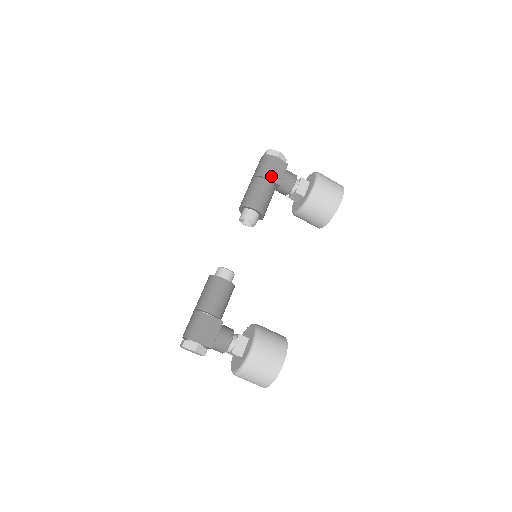
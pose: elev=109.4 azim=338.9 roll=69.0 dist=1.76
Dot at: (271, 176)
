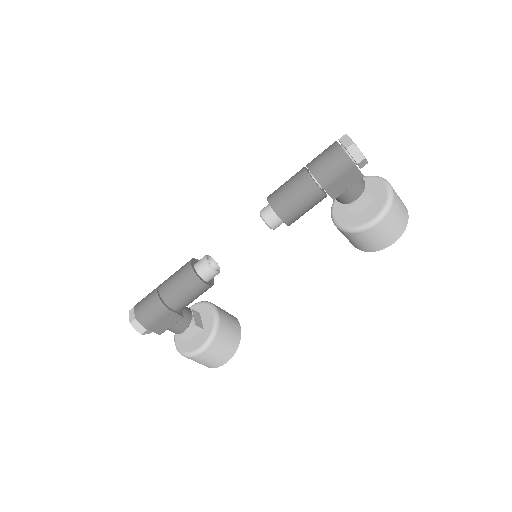
Dot at: (331, 187)
